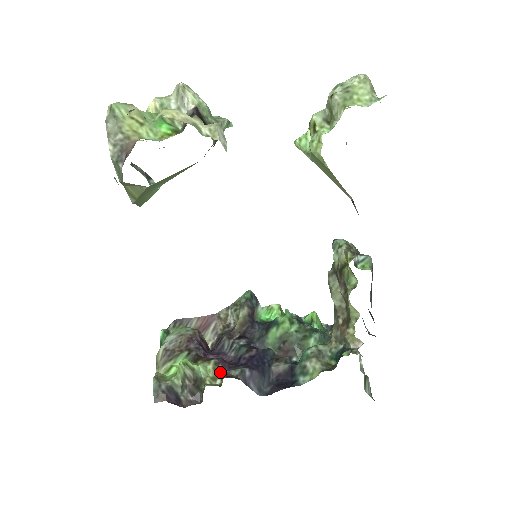
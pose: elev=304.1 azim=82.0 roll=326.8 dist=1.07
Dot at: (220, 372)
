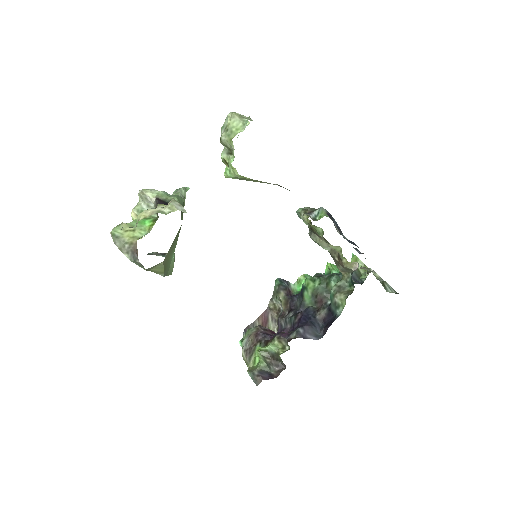
Dot at: (284, 341)
